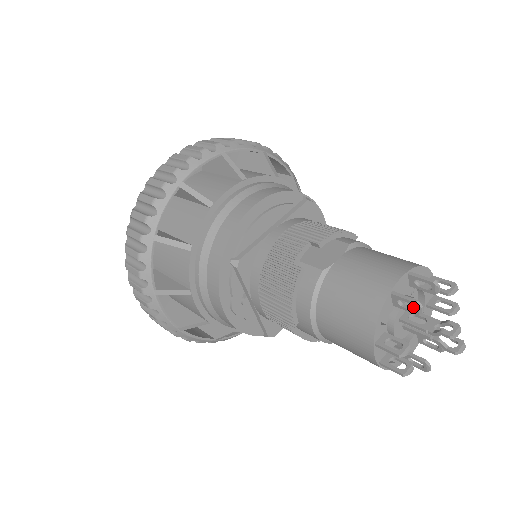
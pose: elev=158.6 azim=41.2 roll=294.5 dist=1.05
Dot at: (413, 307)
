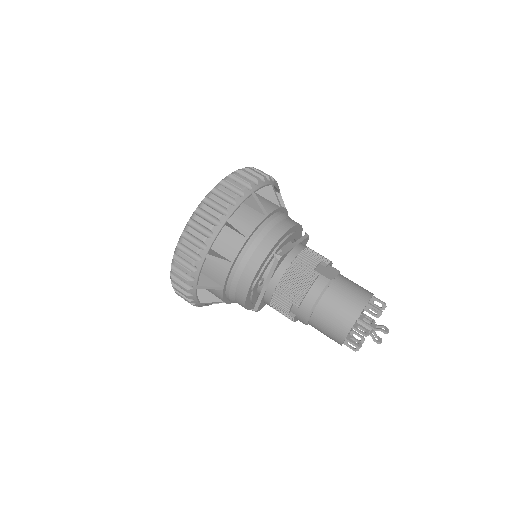
Dot at: occluded
